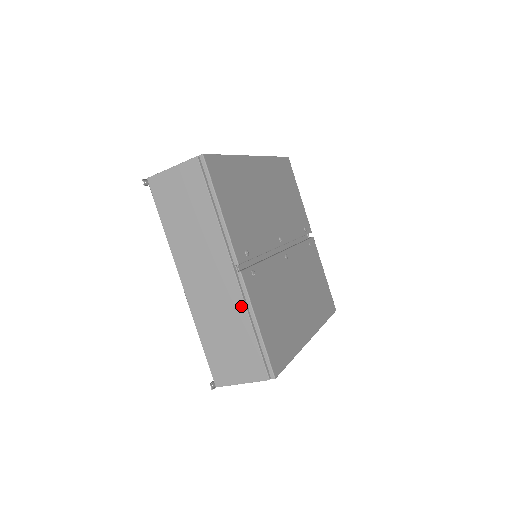
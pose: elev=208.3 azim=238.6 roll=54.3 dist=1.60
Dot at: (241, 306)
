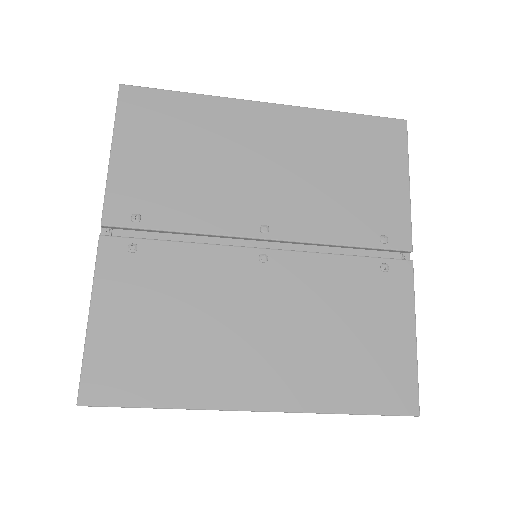
Dot at: occluded
